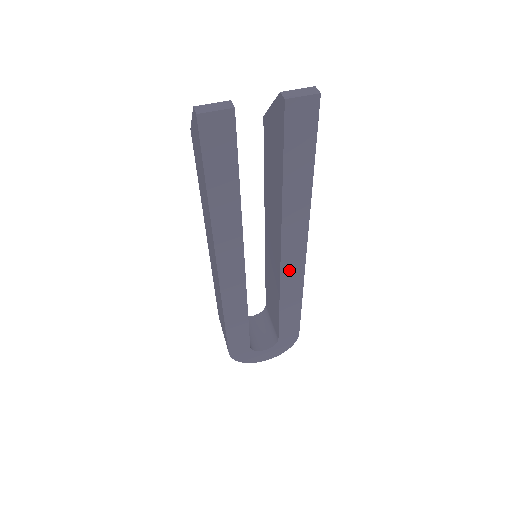
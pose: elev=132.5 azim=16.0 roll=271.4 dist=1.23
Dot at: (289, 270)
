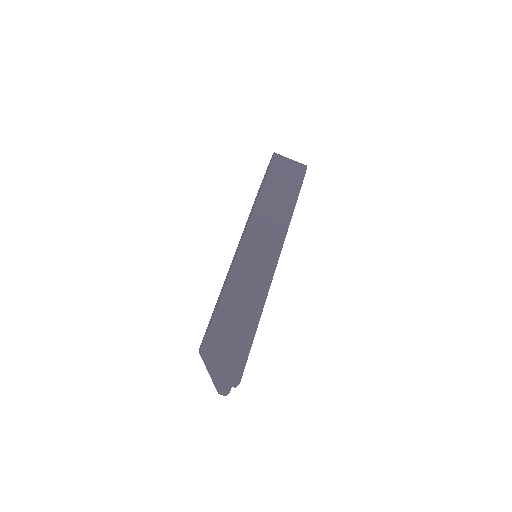
Dot at: occluded
